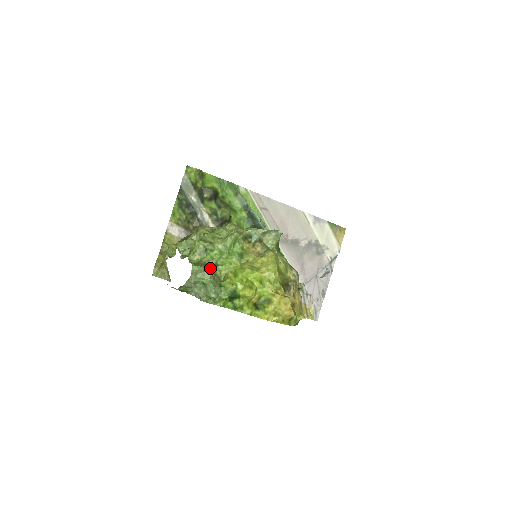
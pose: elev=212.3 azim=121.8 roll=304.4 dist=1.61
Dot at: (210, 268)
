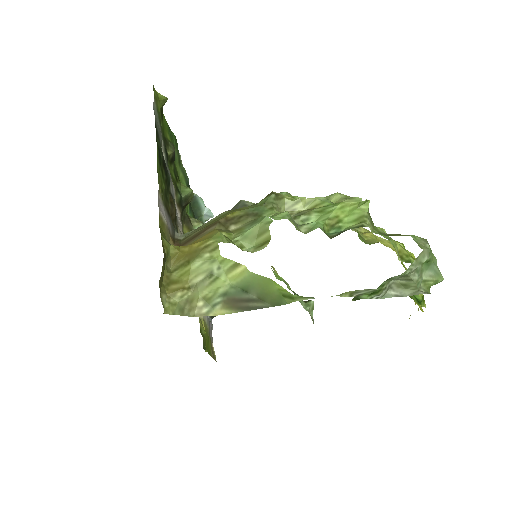
Dot at: occluded
